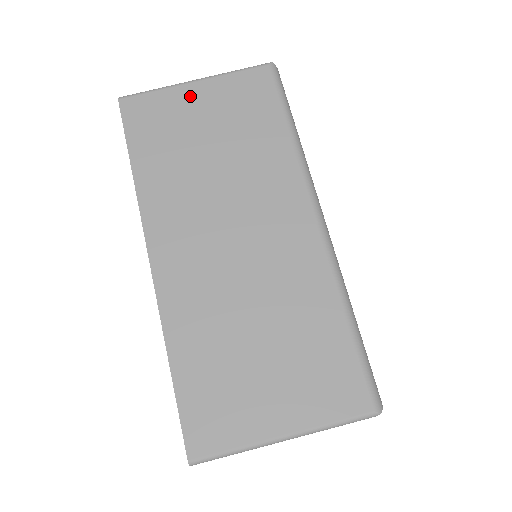
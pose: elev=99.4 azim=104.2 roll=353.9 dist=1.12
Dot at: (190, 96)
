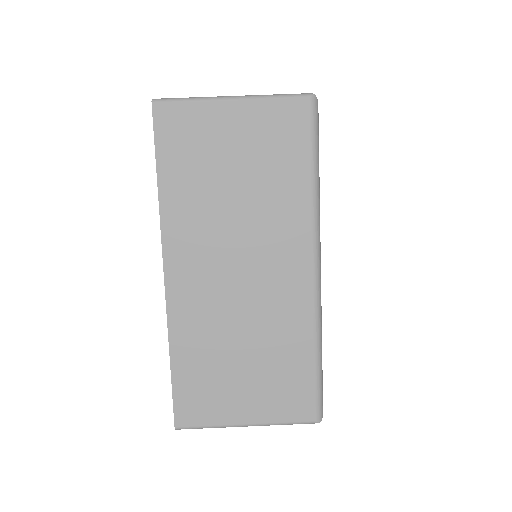
Dot at: (224, 116)
